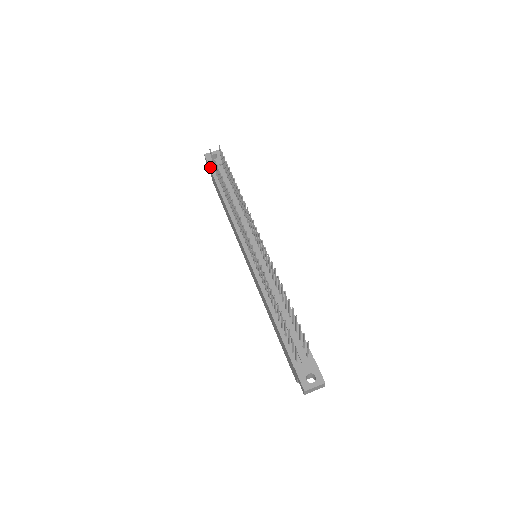
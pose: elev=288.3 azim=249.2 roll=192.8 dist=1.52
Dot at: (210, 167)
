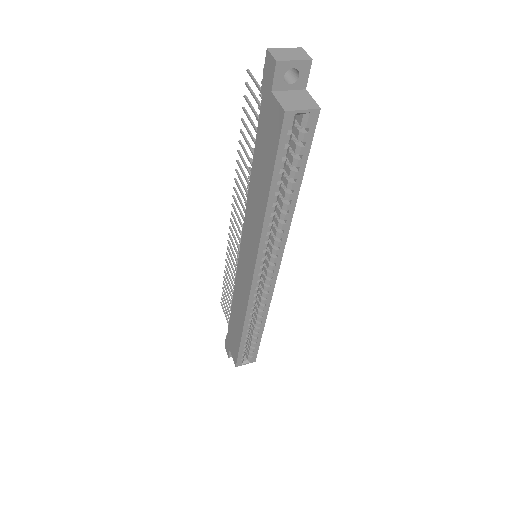
Dot at: (227, 335)
